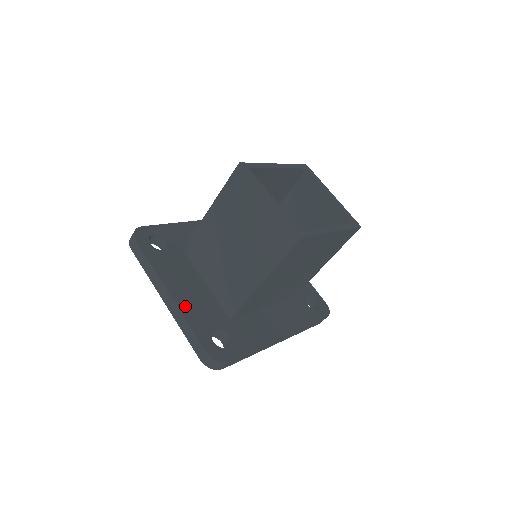
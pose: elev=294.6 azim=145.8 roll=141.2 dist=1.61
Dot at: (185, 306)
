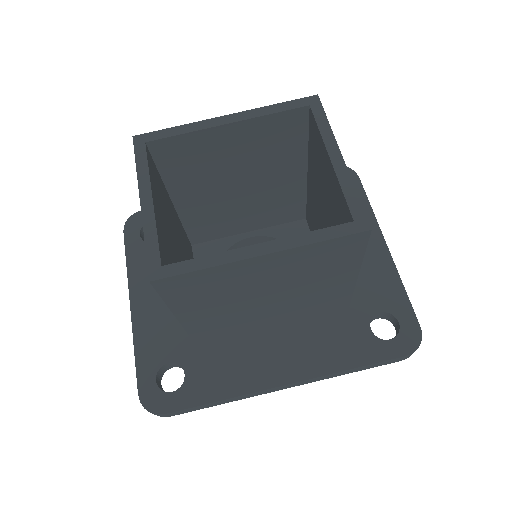
Dot at: (142, 325)
